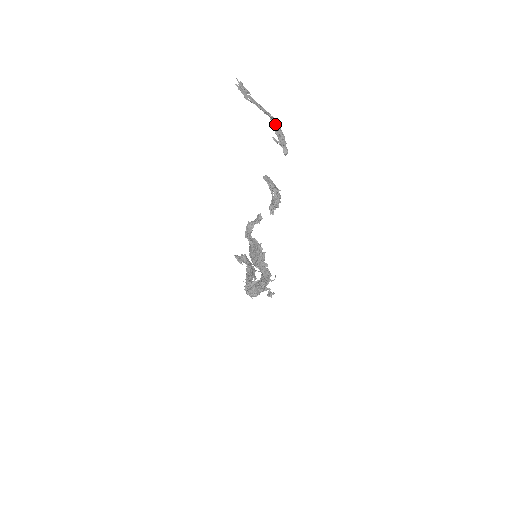
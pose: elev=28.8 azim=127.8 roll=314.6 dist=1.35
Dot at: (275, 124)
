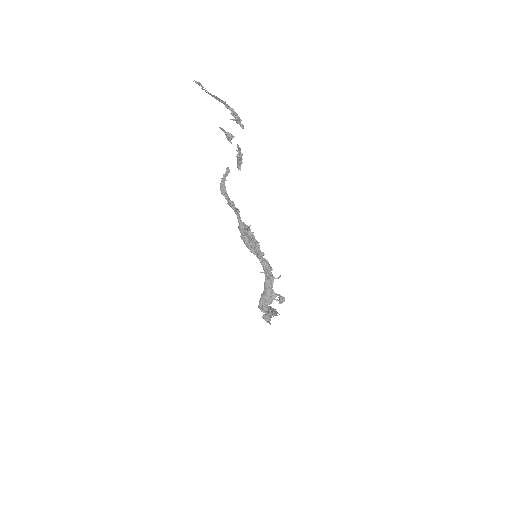
Dot at: (228, 105)
